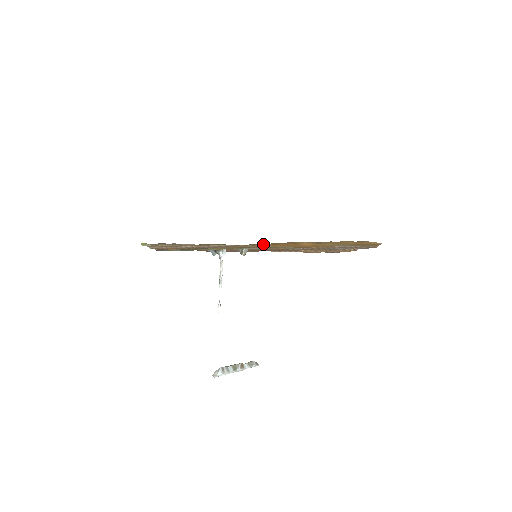
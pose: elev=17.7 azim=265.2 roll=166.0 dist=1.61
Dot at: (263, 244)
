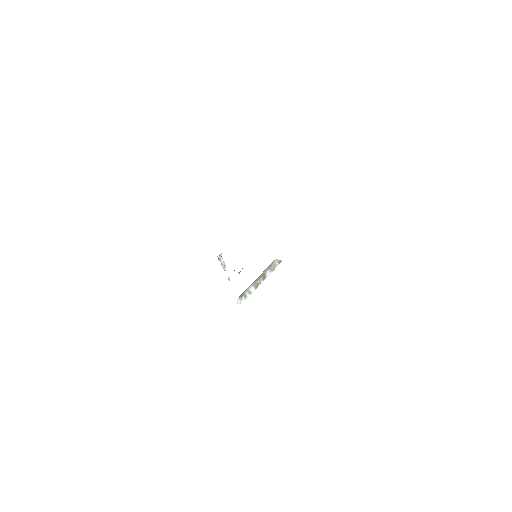
Dot at: occluded
